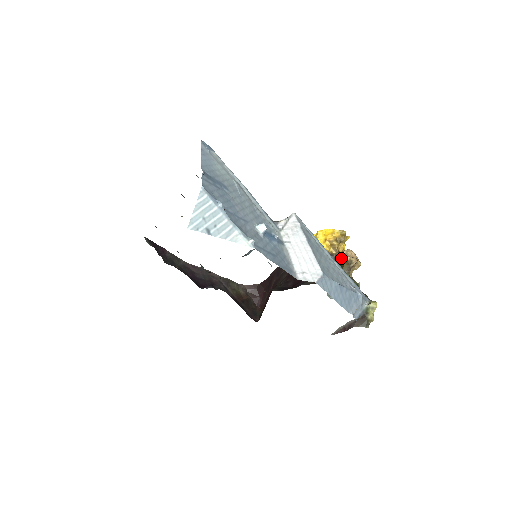
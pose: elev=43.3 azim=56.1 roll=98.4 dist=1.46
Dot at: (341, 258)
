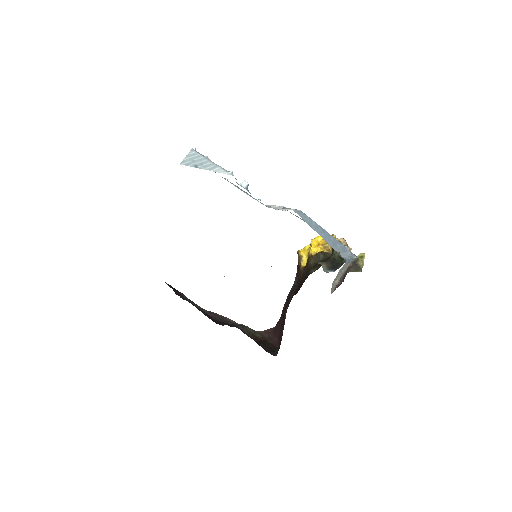
Dot at: occluded
